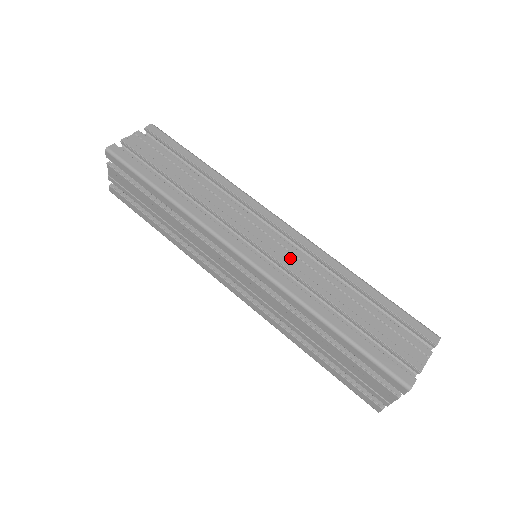
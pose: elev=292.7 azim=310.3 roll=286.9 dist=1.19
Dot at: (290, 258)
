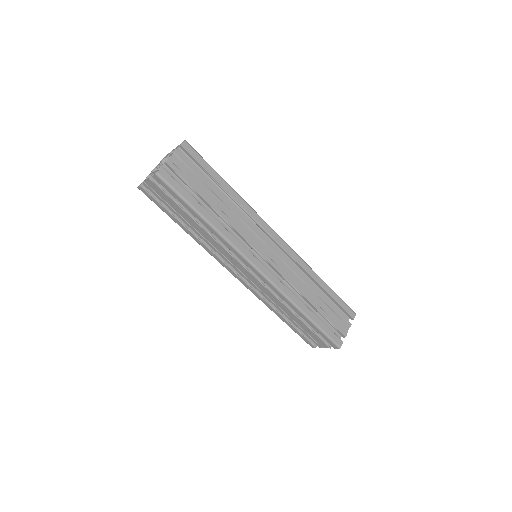
Dot at: (261, 288)
